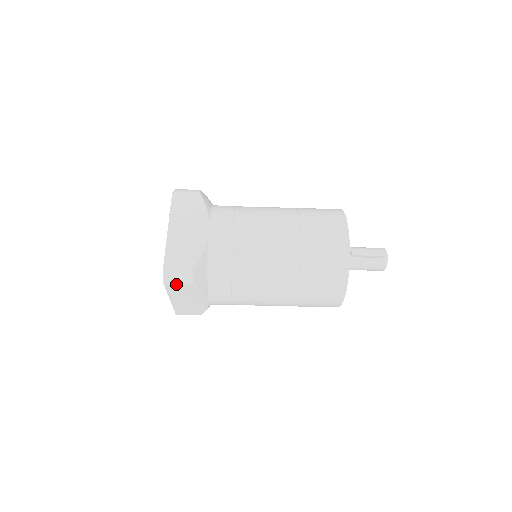
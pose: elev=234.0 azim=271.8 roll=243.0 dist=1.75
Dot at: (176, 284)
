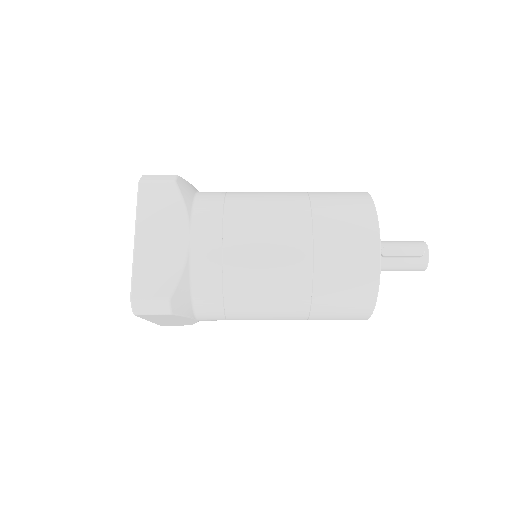
Dot at: (150, 314)
